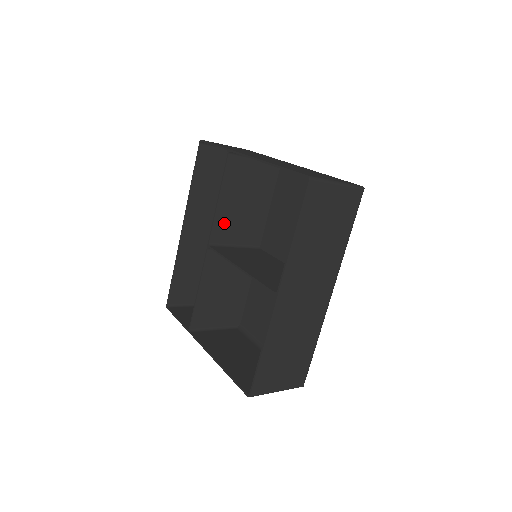
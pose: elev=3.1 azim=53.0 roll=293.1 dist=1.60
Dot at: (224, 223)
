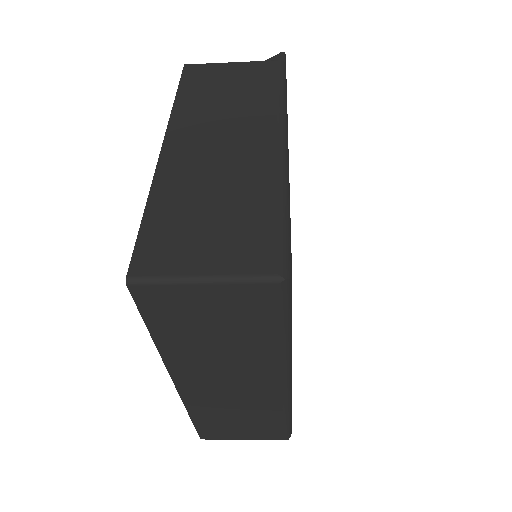
Dot at: occluded
